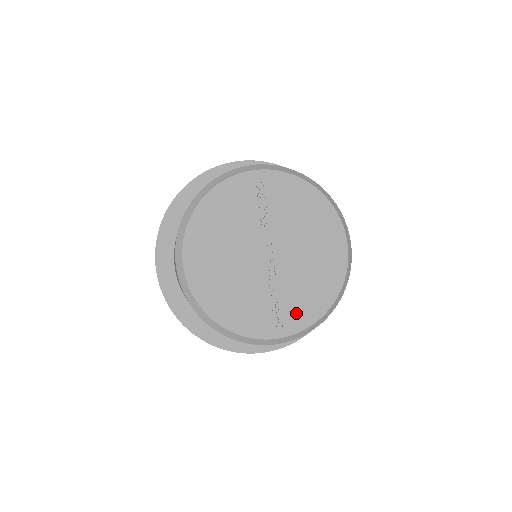
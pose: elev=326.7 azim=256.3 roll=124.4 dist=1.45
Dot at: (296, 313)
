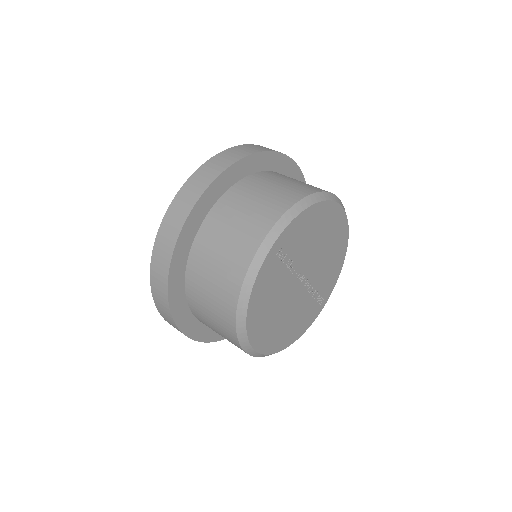
Dot at: (329, 285)
